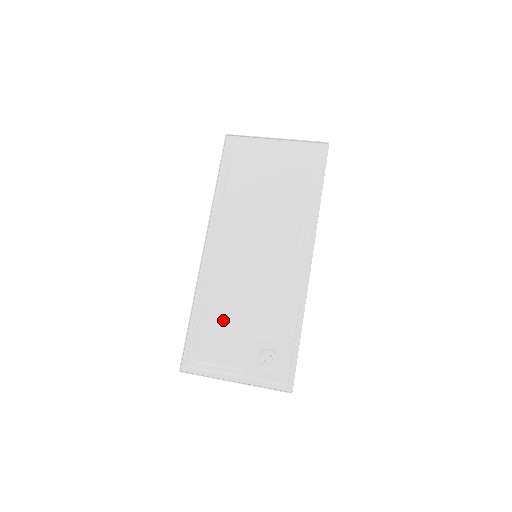
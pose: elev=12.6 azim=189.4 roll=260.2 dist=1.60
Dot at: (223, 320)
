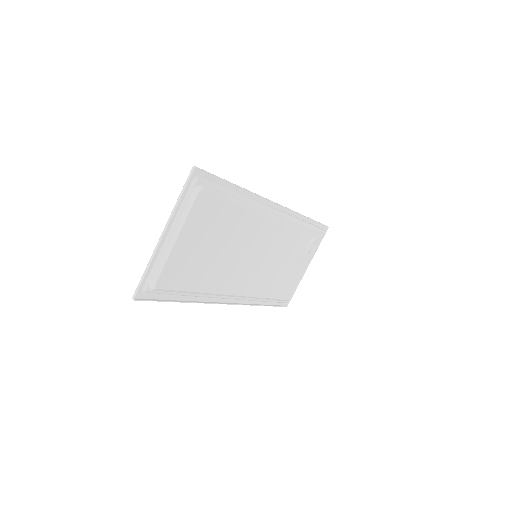
Dot at: (282, 281)
